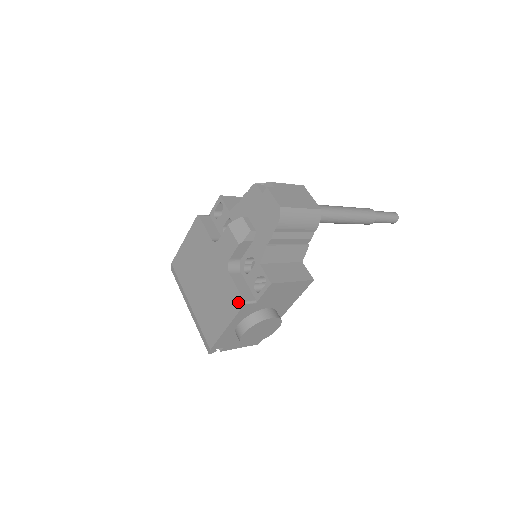
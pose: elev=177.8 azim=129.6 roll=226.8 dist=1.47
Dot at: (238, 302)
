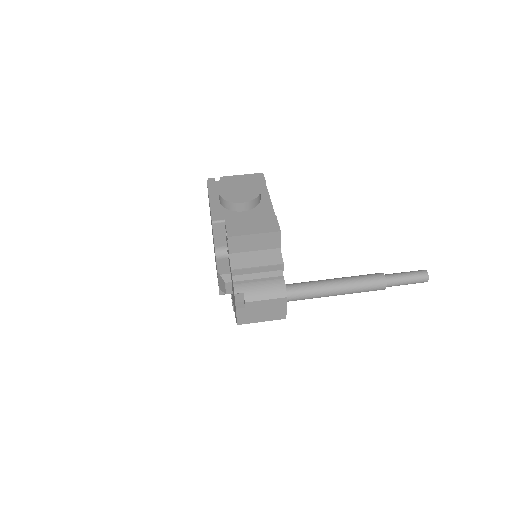
Dot at: occluded
